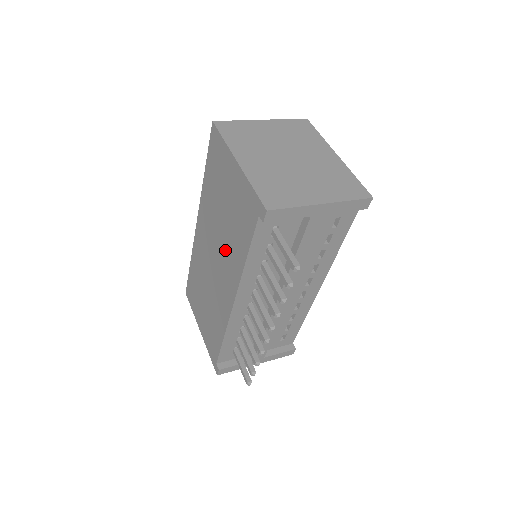
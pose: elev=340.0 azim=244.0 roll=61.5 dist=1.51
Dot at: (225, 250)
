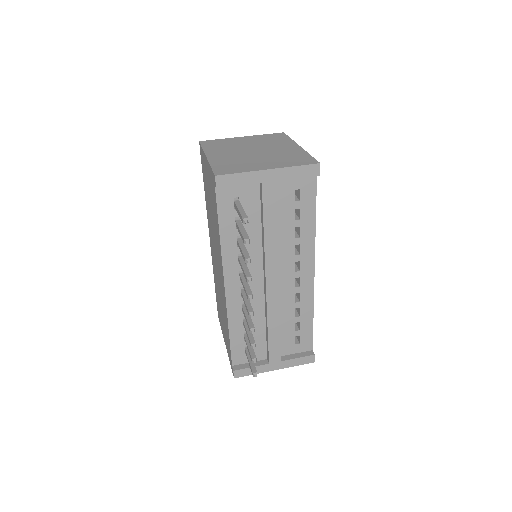
Dot at: (216, 242)
